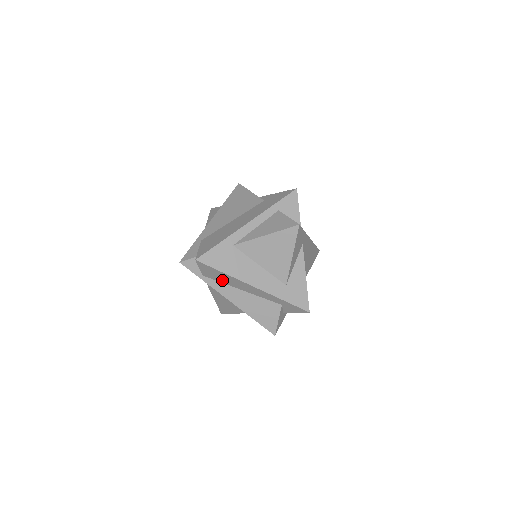
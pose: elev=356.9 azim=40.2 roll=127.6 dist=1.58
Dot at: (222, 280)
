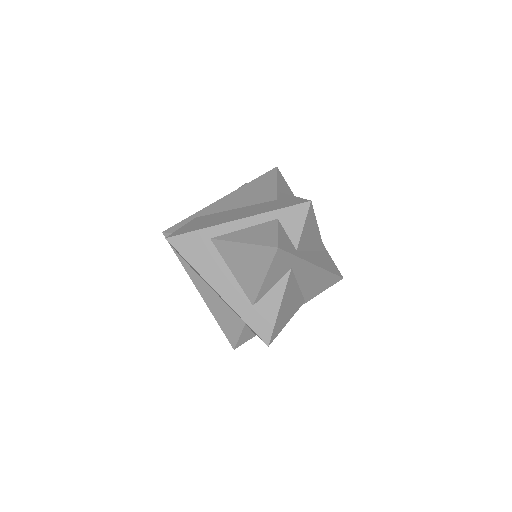
Dot at: occluded
